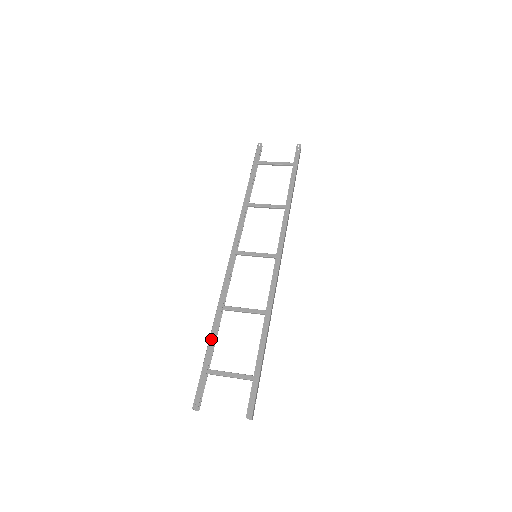
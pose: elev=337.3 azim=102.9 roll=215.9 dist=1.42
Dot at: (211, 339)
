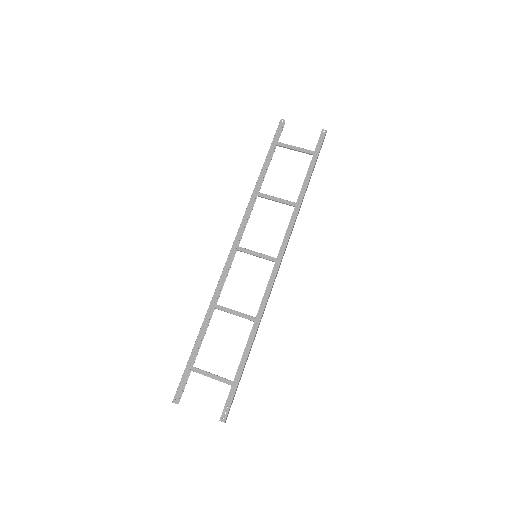
Dot at: (199, 338)
